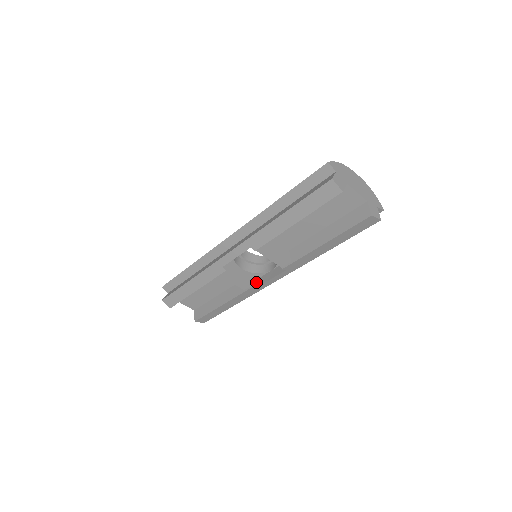
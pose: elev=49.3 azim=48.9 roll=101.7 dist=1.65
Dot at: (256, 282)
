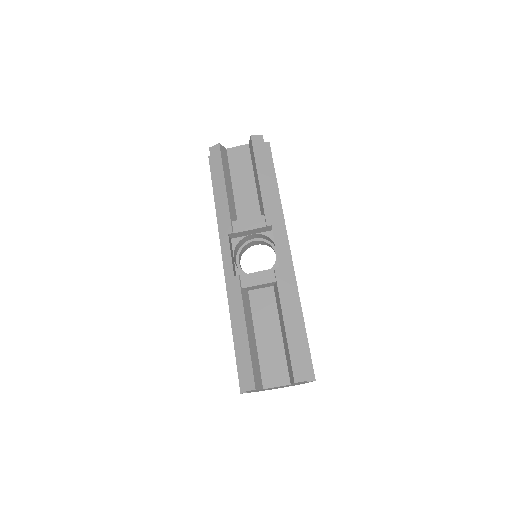
Dot at: occluded
